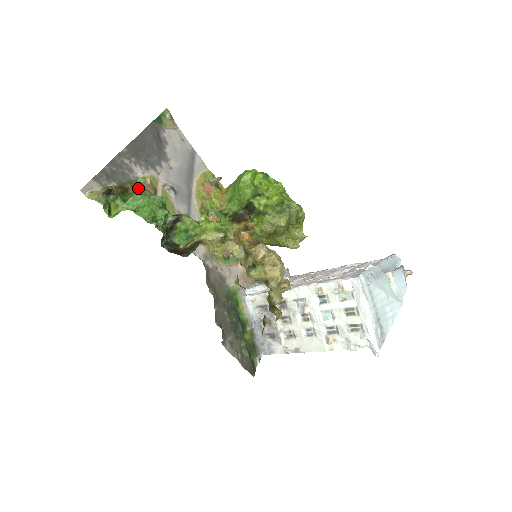
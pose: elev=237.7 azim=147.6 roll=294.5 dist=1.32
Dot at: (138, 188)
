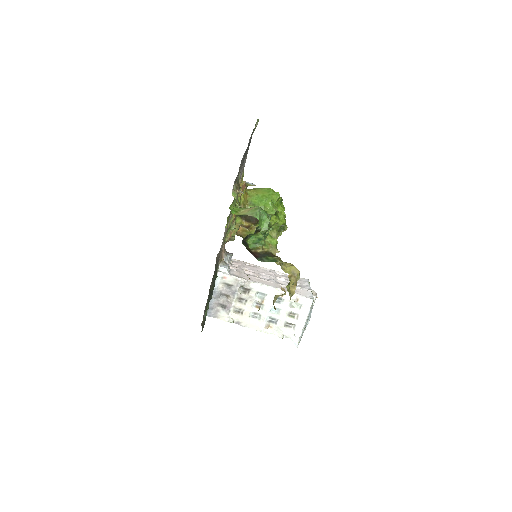
Dot at: occluded
